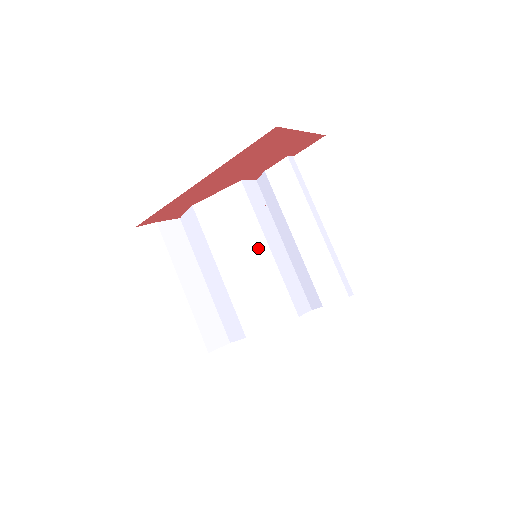
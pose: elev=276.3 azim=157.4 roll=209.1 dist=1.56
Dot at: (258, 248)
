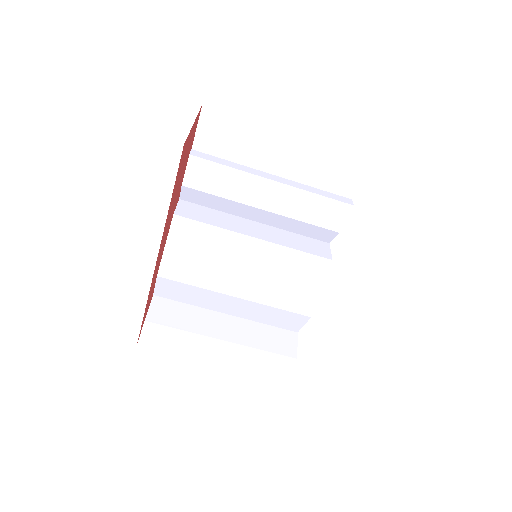
Dot at: (247, 248)
